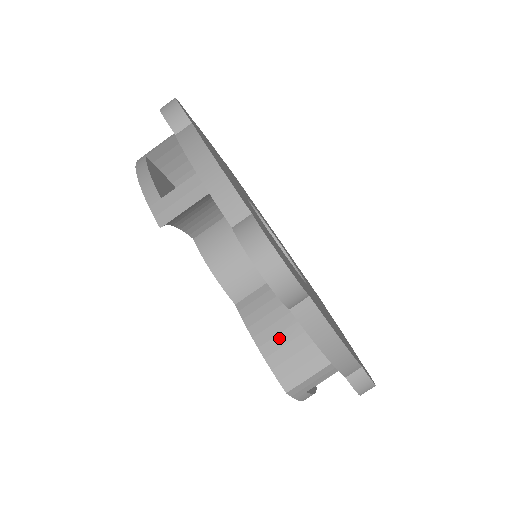
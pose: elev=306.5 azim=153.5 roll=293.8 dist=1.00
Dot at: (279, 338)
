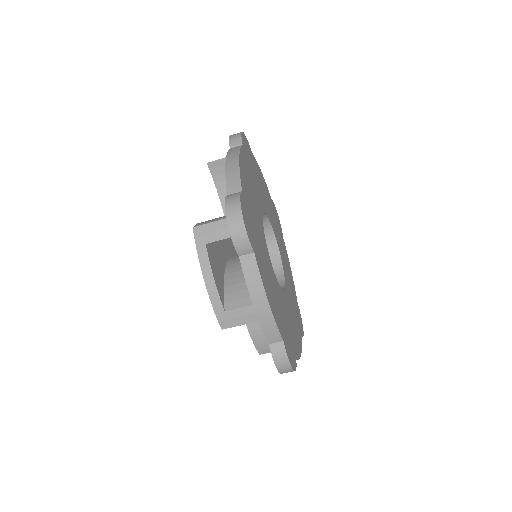
Dot at: occluded
